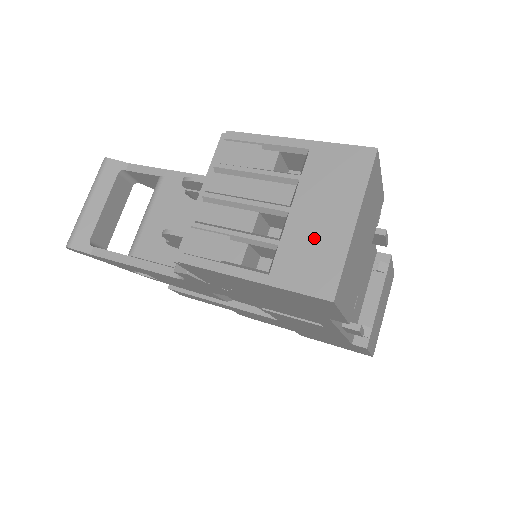
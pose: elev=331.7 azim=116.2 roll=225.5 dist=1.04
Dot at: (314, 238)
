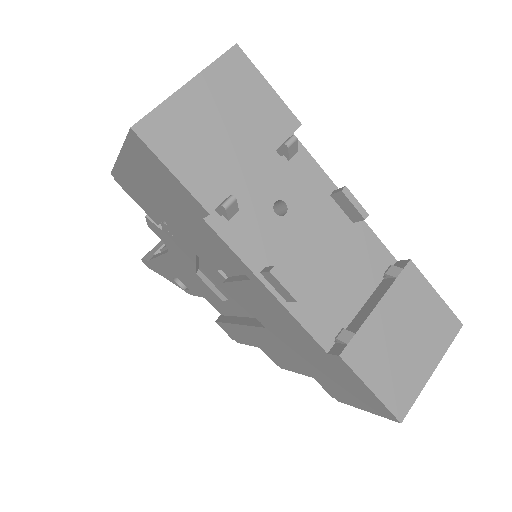
Dot at: occluded
